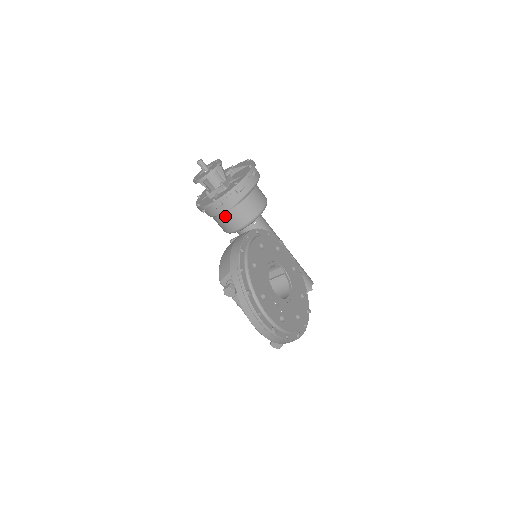
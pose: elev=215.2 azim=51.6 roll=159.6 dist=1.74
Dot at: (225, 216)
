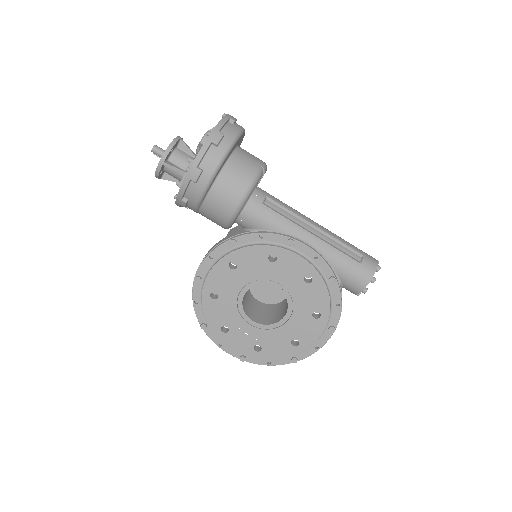
Dot at: occluded
